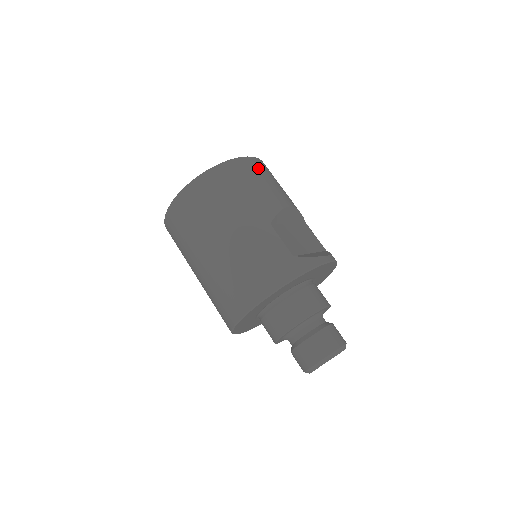
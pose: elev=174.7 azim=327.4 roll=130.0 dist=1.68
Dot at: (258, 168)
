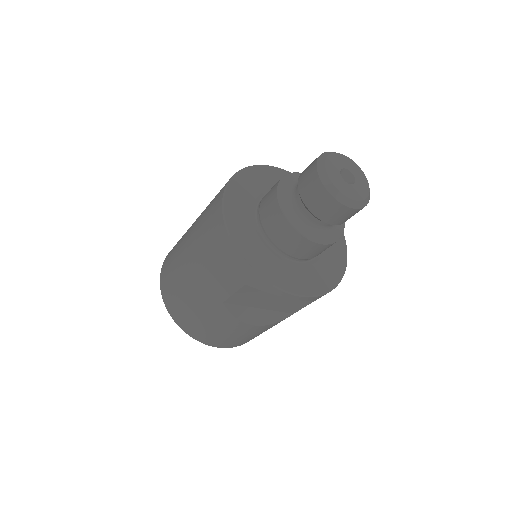
Dot at: occluded
